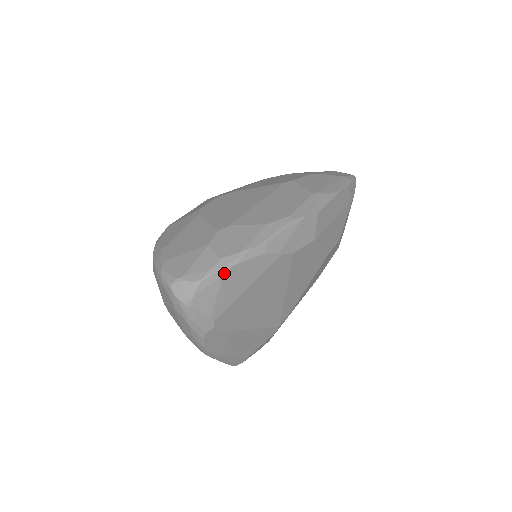
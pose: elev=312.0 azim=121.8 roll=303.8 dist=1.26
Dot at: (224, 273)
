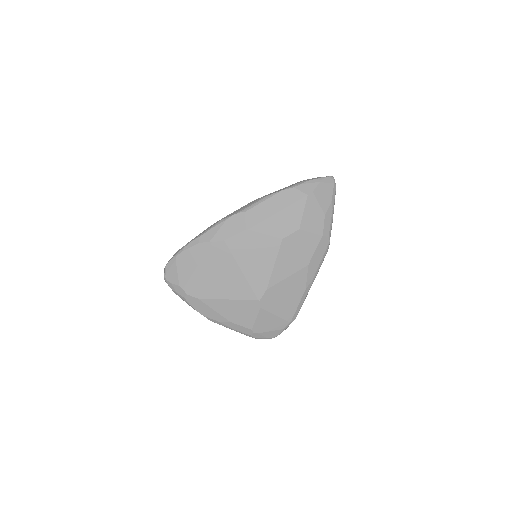
Dot at: (176, 258)
